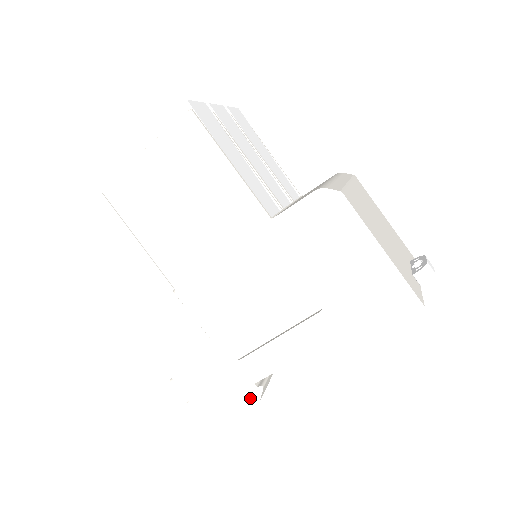
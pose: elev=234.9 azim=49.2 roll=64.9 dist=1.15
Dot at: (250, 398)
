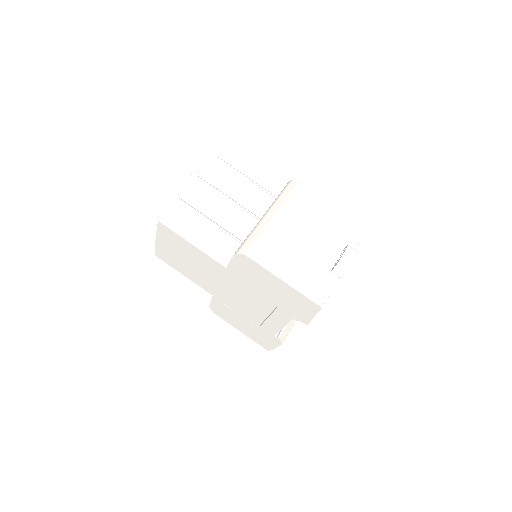
Dot at: (277, 342)
